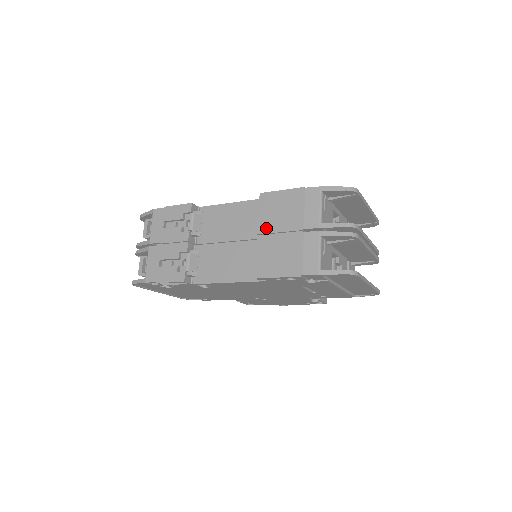
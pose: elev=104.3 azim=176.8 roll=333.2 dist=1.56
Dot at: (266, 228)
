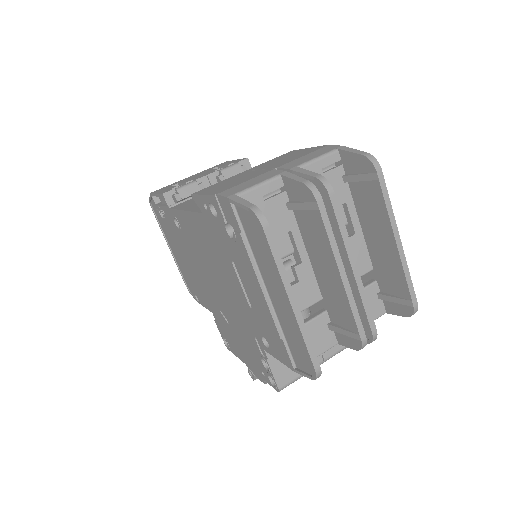
Dot at: (256, 167)
